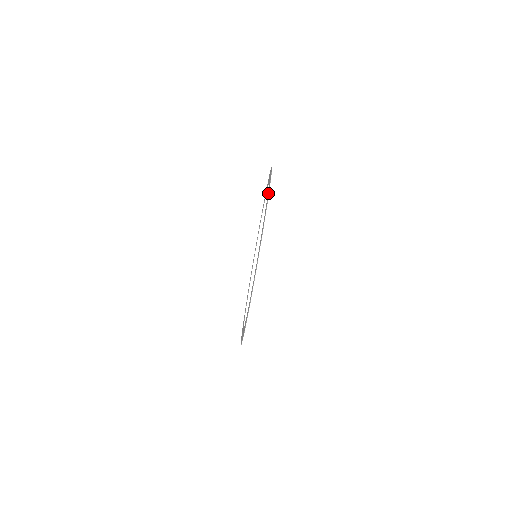
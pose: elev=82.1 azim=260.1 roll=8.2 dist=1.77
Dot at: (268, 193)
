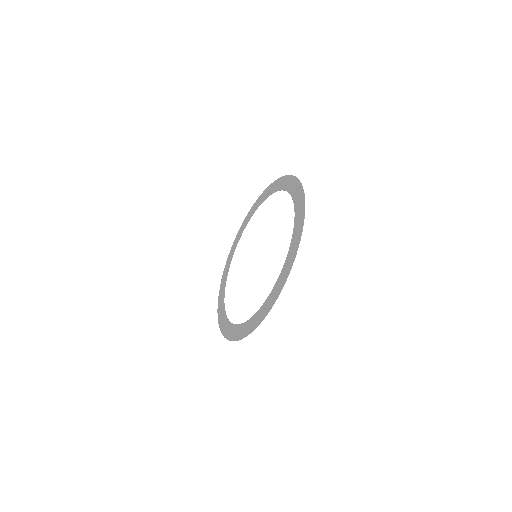
Dot at: (301, 228)
